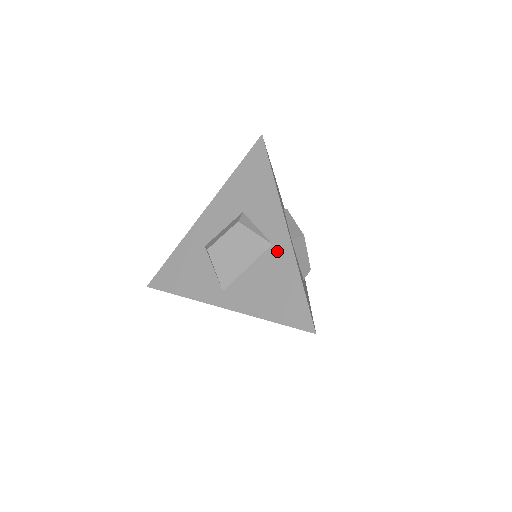
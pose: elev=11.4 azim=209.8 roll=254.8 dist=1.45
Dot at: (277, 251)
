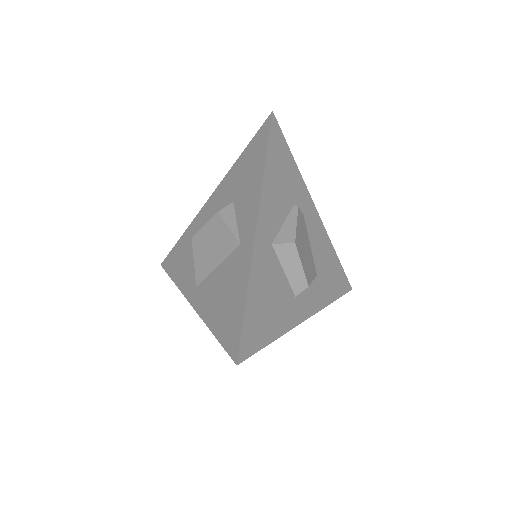
Dot at: (241, 254)
